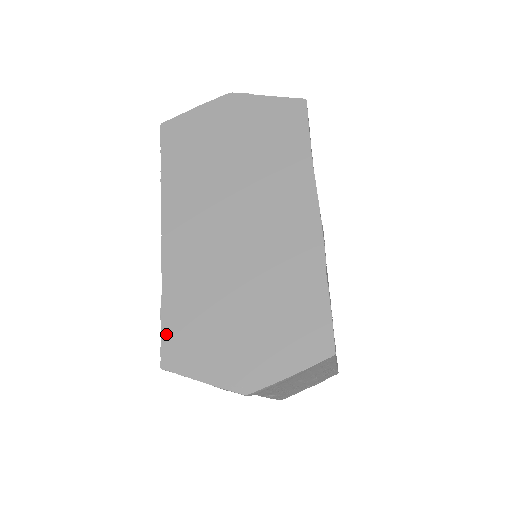
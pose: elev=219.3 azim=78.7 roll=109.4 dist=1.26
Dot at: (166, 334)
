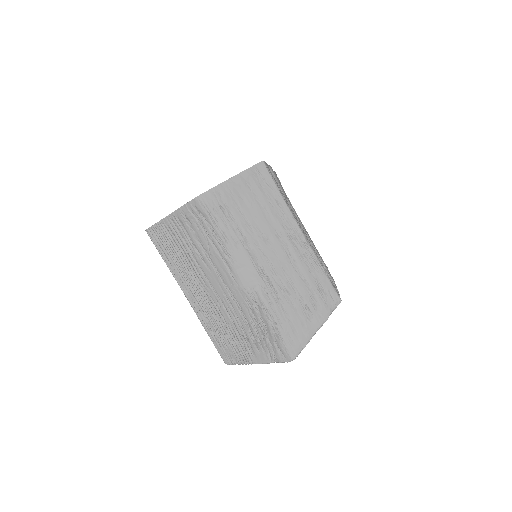
Dot at: occluded
